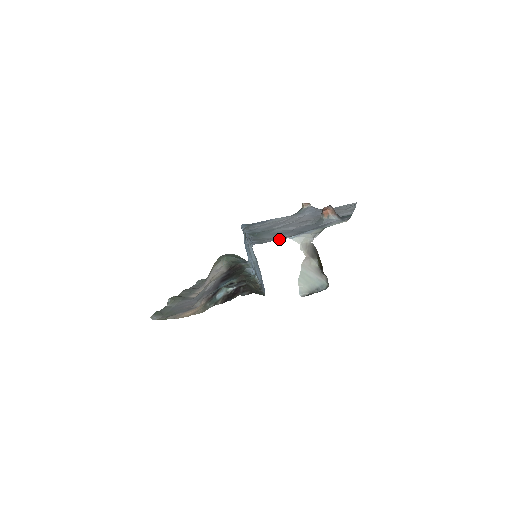
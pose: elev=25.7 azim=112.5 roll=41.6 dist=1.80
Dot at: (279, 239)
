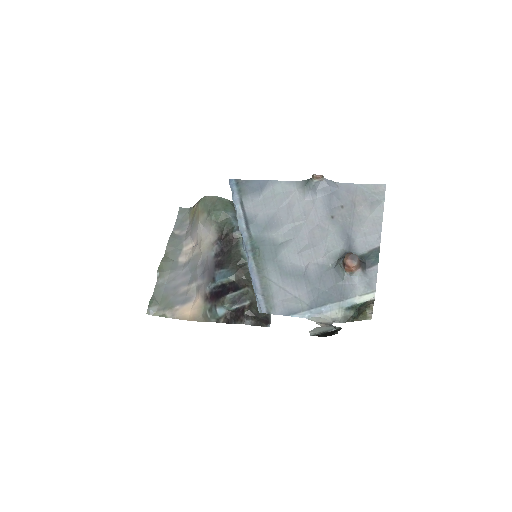
Dot at: (292, 315)
